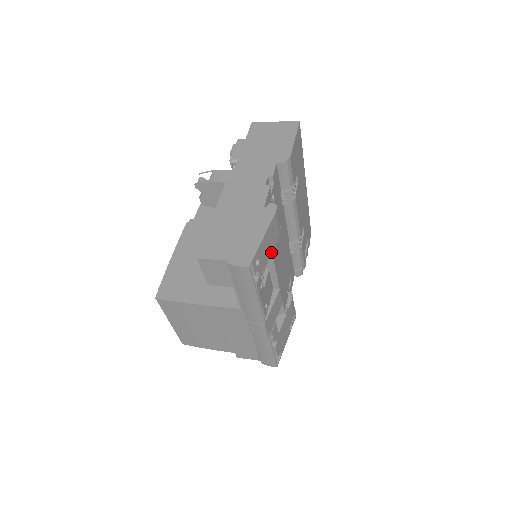
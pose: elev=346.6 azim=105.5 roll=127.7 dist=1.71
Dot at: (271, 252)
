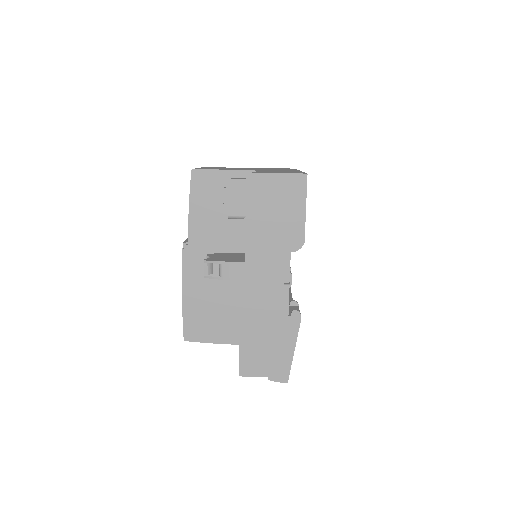
Dot at: occluded
